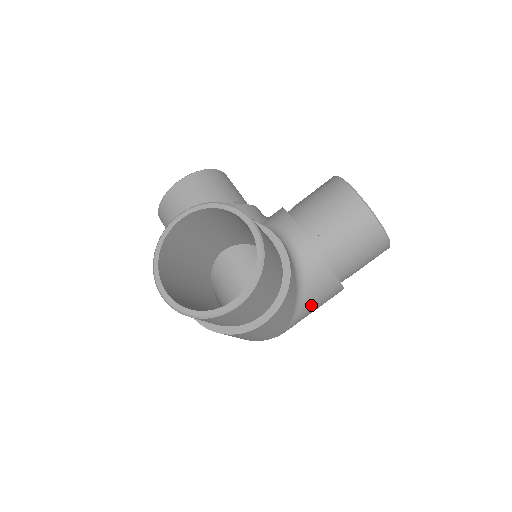
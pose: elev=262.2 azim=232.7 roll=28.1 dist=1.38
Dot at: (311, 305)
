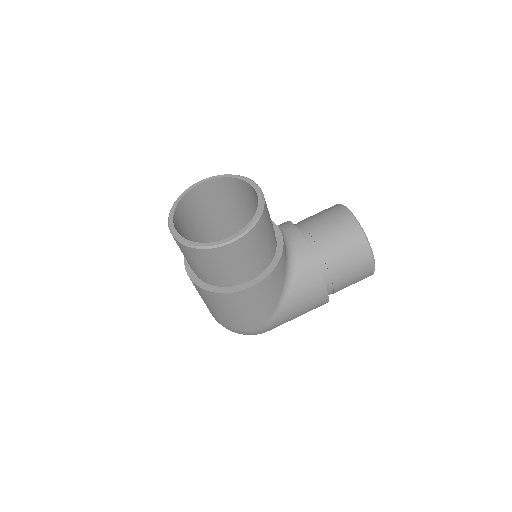
Dot at: (296, 301)
